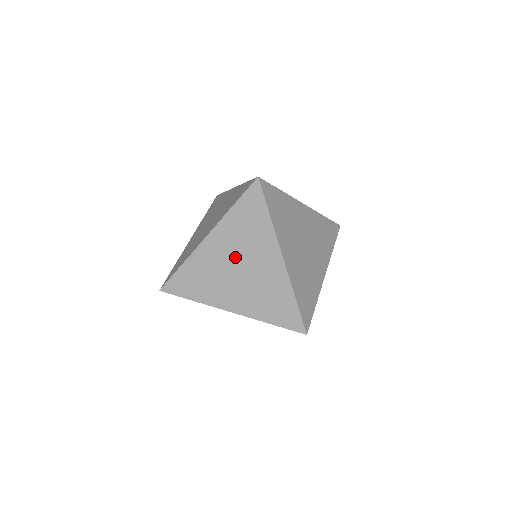
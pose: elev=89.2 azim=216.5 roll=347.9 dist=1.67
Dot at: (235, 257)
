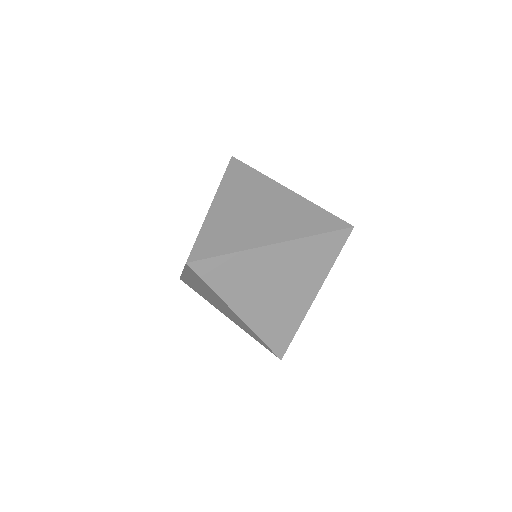
Dot at: (208, 294)
